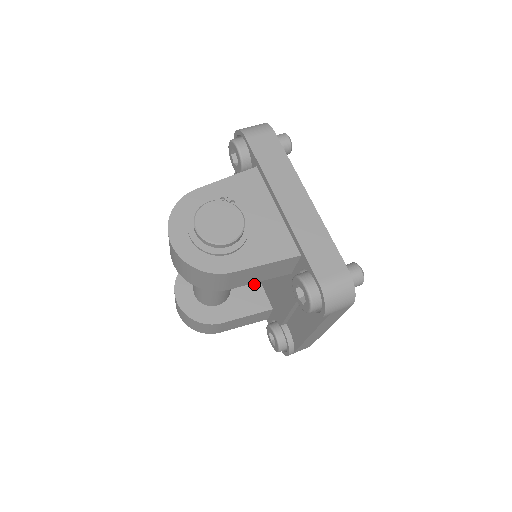
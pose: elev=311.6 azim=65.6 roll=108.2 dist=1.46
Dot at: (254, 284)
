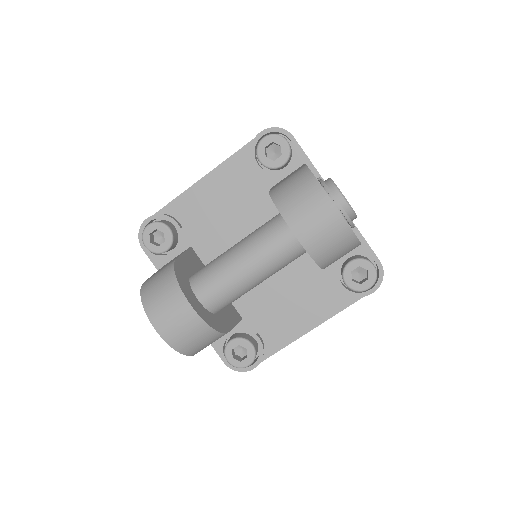
Dot at: occluded
